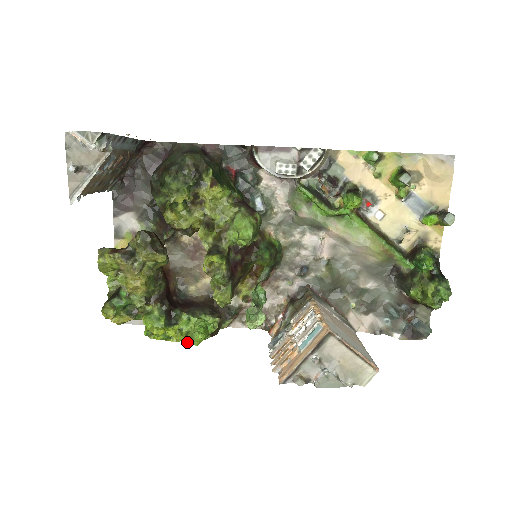
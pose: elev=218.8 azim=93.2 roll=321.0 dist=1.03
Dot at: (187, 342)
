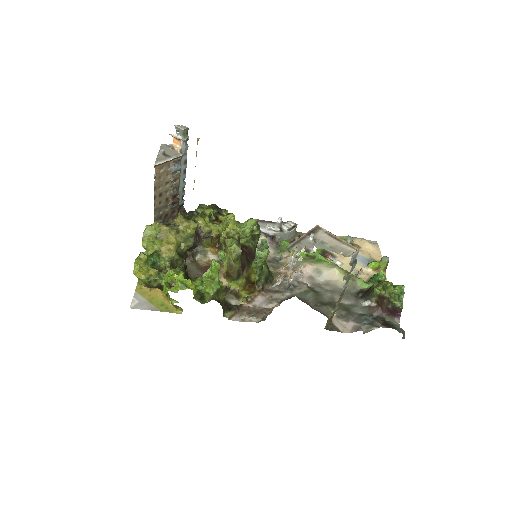
Dot at: (204, 275)
